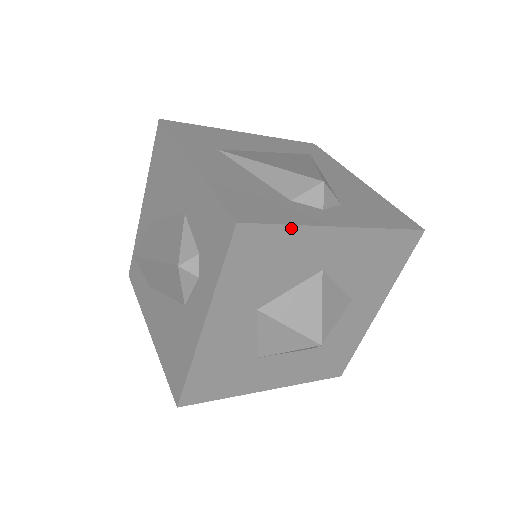
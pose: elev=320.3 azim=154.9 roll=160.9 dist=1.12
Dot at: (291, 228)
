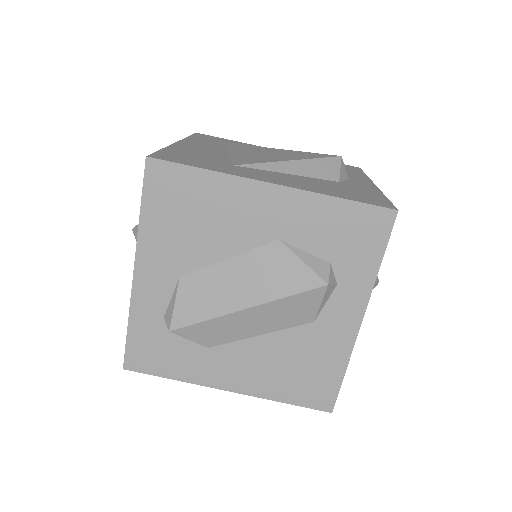
Dot at: occluded
